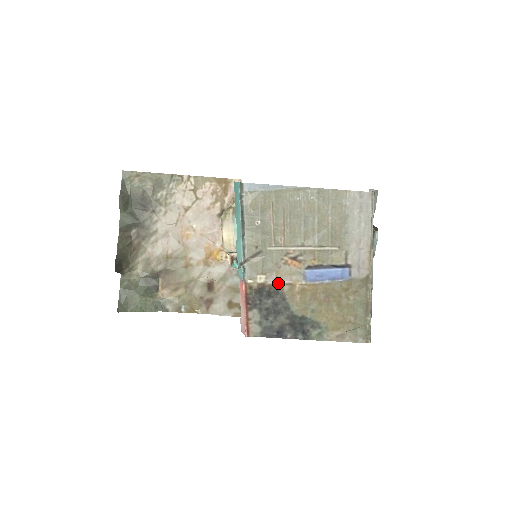
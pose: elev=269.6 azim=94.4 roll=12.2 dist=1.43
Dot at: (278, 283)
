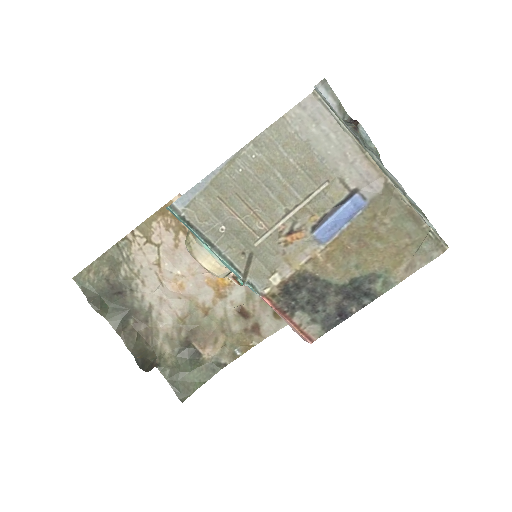
Dot at: (296, 269)
